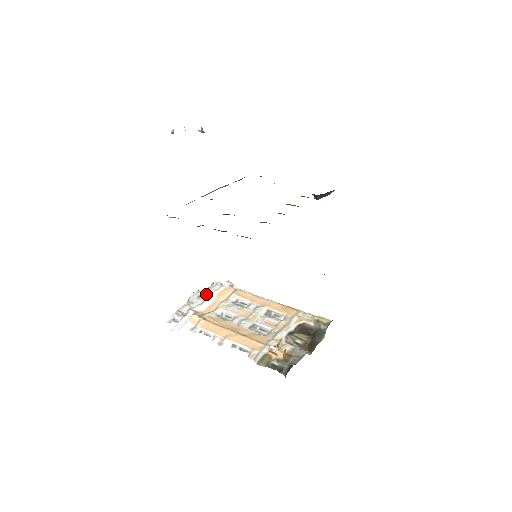
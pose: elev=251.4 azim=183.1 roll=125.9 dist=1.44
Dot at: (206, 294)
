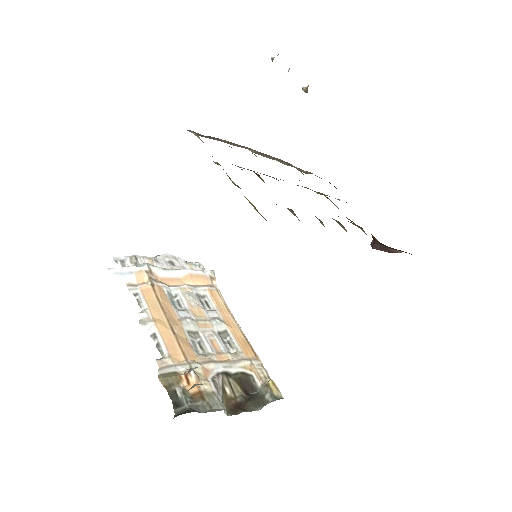
Dot at: (180, 265)
